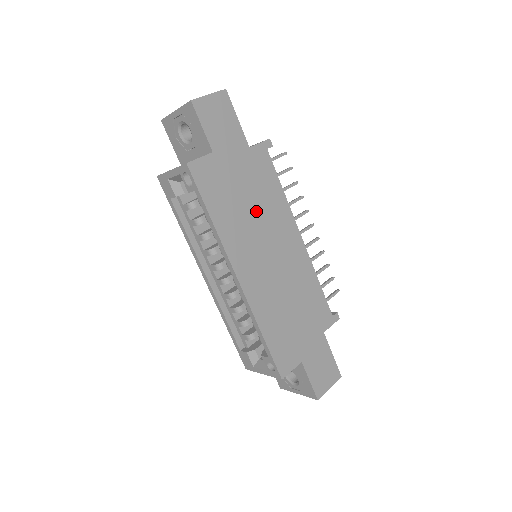
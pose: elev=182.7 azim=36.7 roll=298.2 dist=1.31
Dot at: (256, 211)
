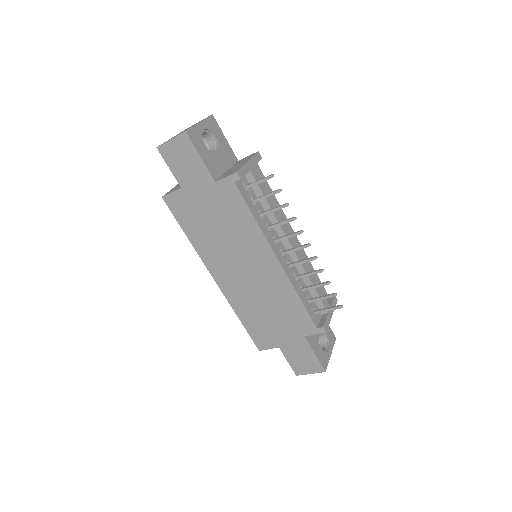
Dot at: (227, 234)
